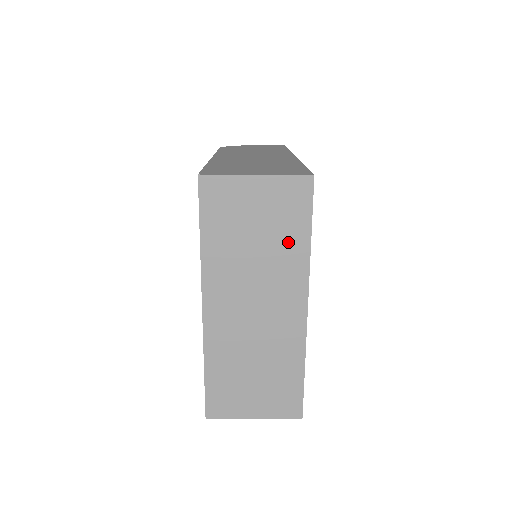
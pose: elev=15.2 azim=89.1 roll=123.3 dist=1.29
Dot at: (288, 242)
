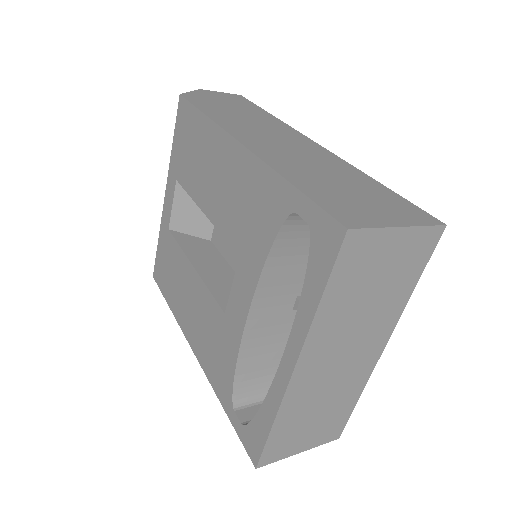
Dot at: (397, 292)
